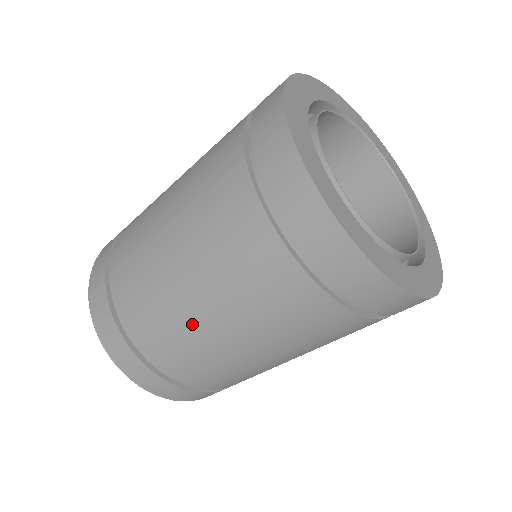
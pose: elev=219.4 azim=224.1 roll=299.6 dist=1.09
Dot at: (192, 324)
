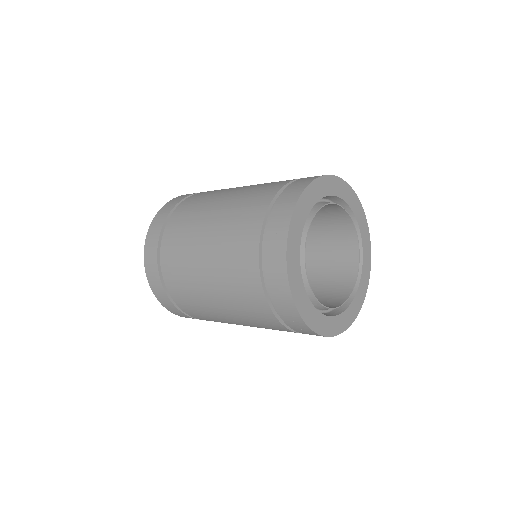
Dot at: (207, 303)
